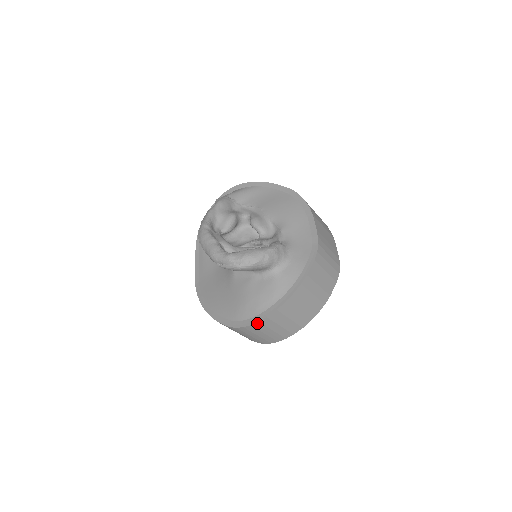
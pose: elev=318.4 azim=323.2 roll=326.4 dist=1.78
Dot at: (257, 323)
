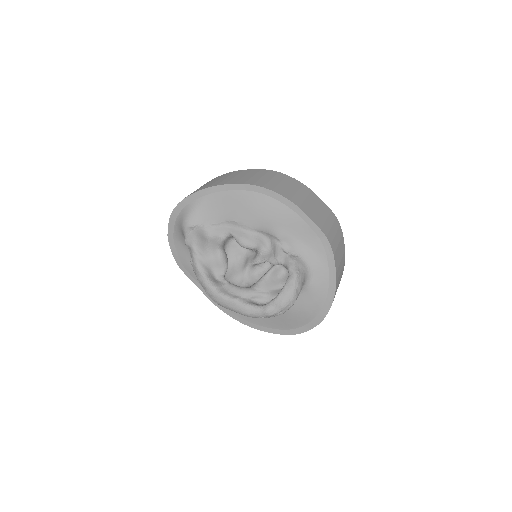
Dot at: (315, 326)
